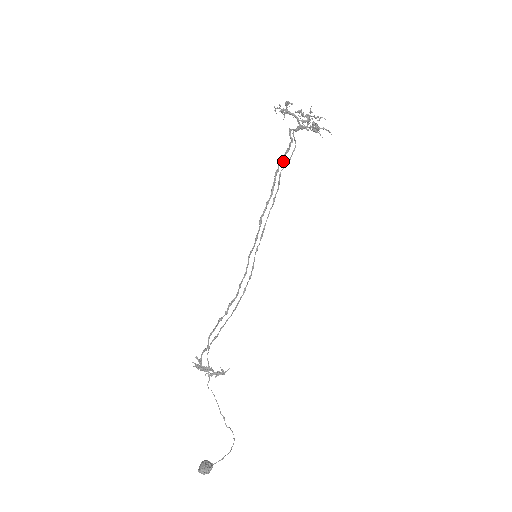
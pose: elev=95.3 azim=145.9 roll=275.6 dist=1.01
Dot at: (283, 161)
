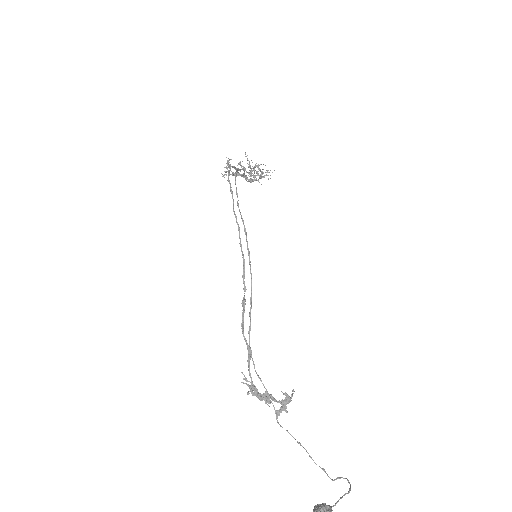
Dot at: (235, 167)
